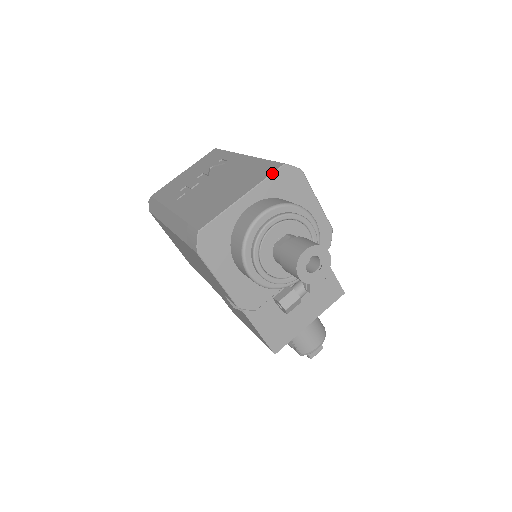
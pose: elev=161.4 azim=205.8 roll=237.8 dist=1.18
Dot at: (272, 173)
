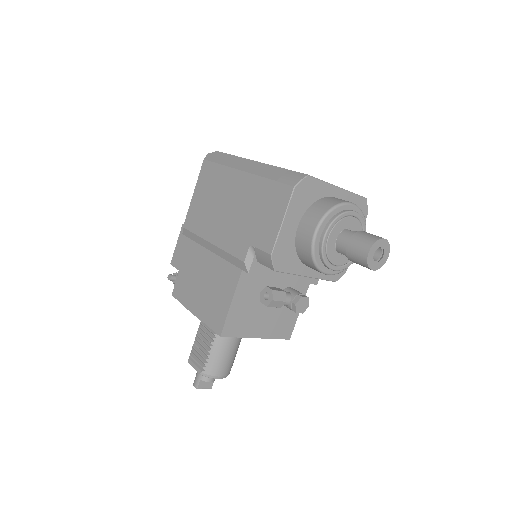
Dot at: (359, 195)
